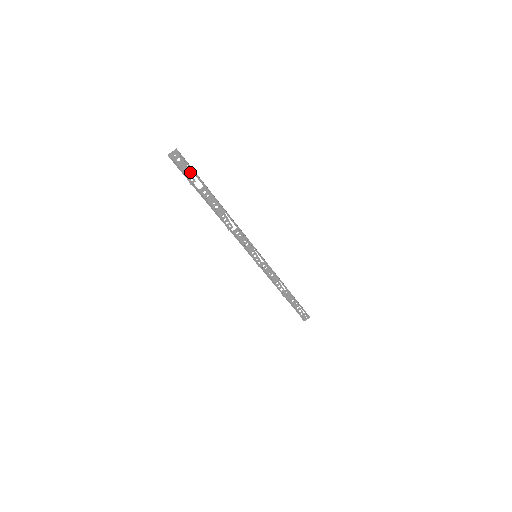
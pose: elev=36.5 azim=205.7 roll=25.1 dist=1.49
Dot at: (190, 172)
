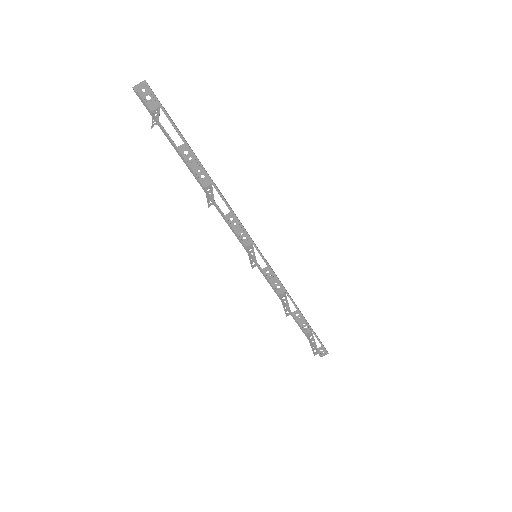
Dot at: (158, 114)
